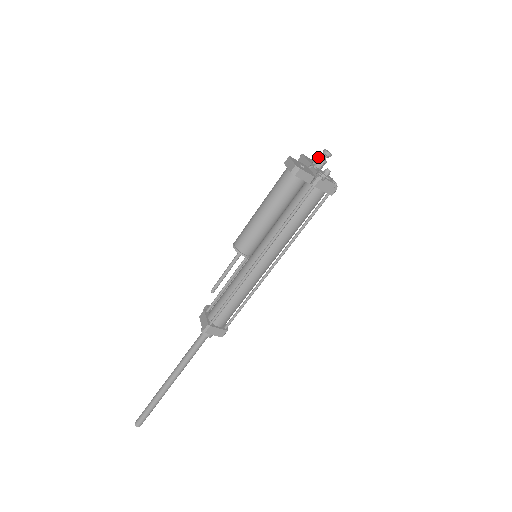
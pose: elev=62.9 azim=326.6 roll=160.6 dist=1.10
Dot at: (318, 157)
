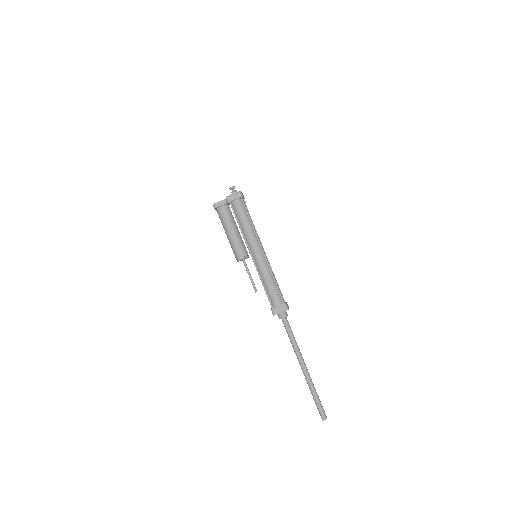
Dot at: occluded
